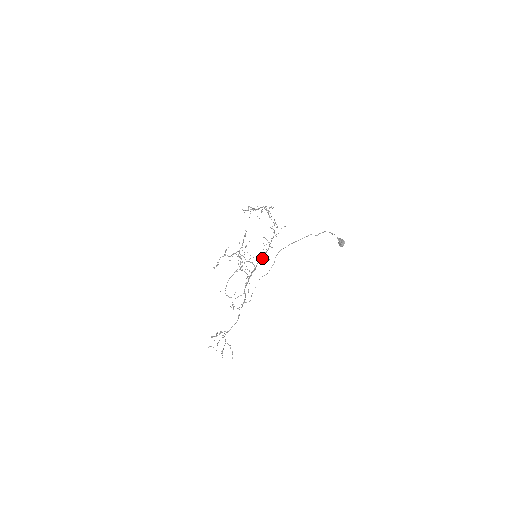
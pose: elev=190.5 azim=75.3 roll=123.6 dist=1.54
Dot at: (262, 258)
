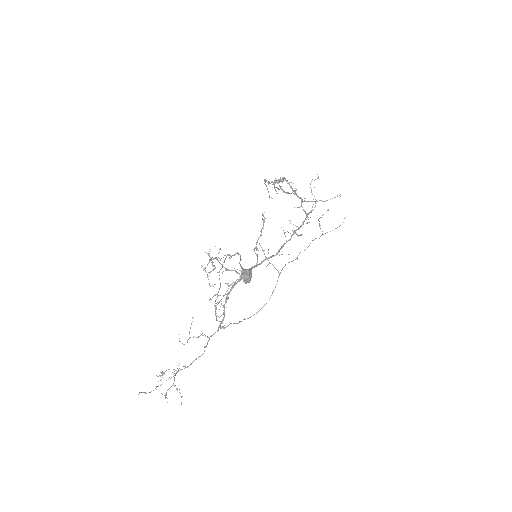
Dot at: (269, 257)
